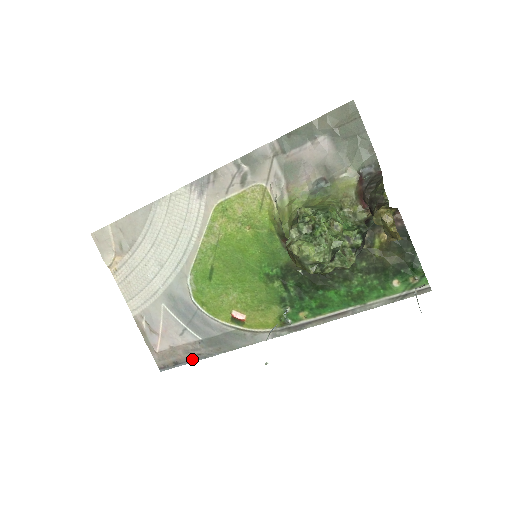
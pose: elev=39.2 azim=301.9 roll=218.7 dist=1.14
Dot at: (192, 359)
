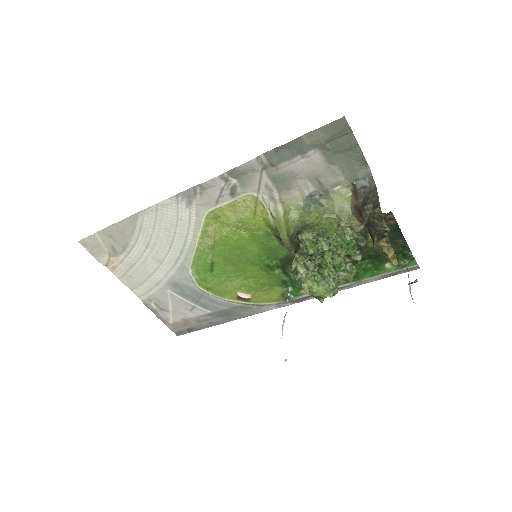
Dot at: (205, 326)
